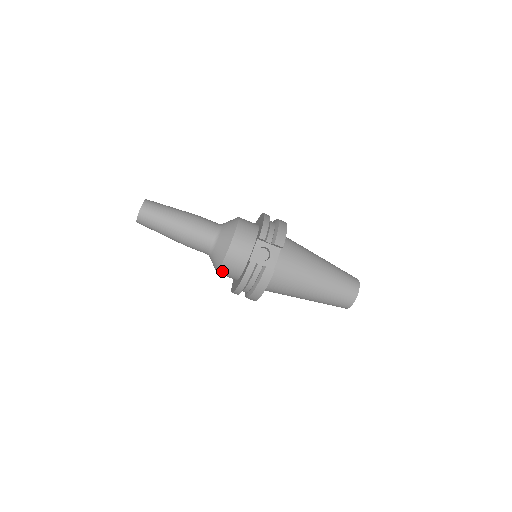
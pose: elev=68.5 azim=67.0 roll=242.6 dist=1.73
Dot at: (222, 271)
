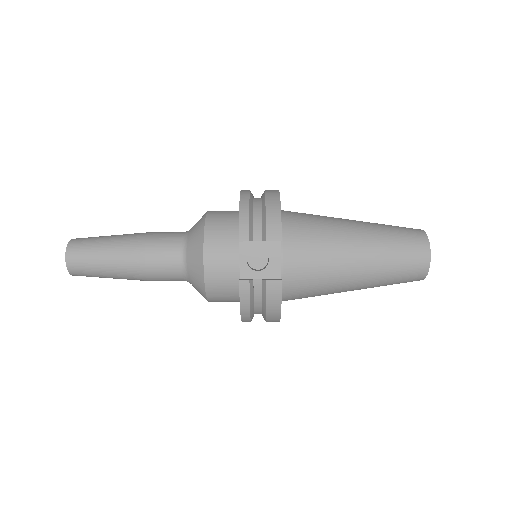
Dot at: (213, 300)
